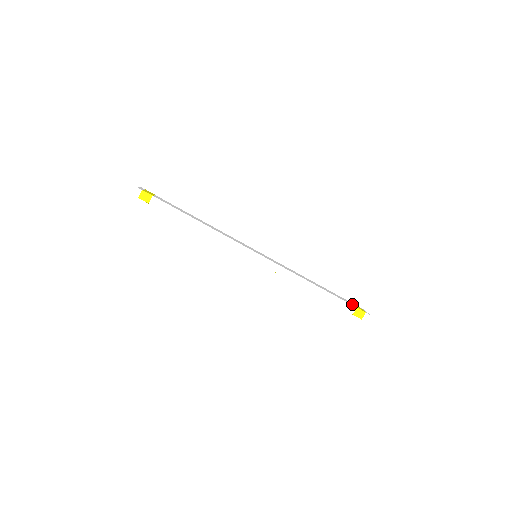
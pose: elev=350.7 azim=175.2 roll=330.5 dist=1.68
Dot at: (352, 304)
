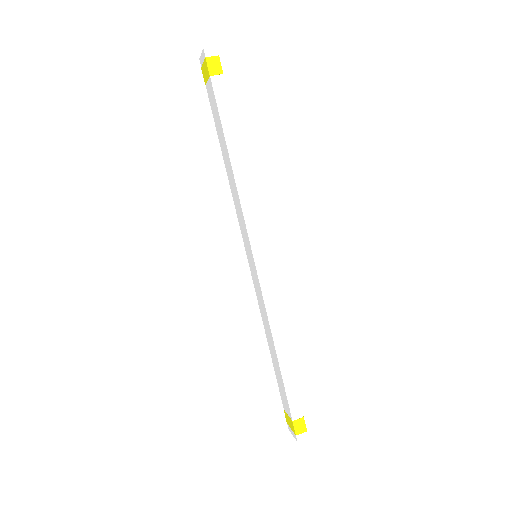
Dot at: occluded
